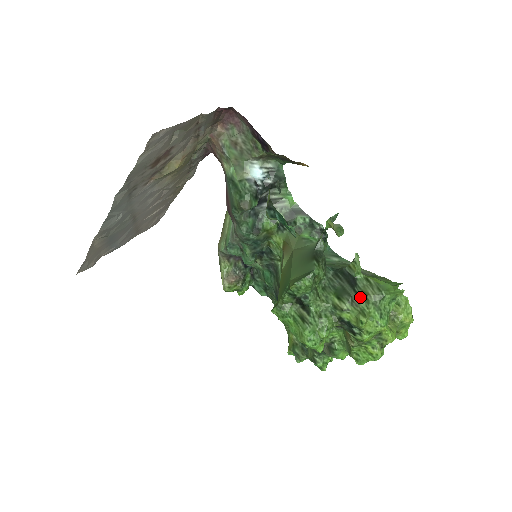
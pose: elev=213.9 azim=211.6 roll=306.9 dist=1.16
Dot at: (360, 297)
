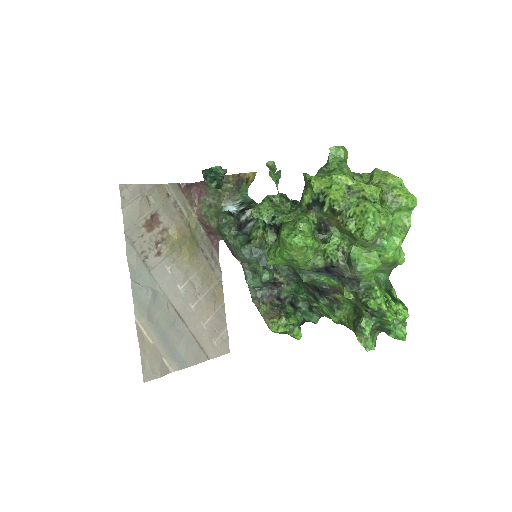
Dot at: occluded
